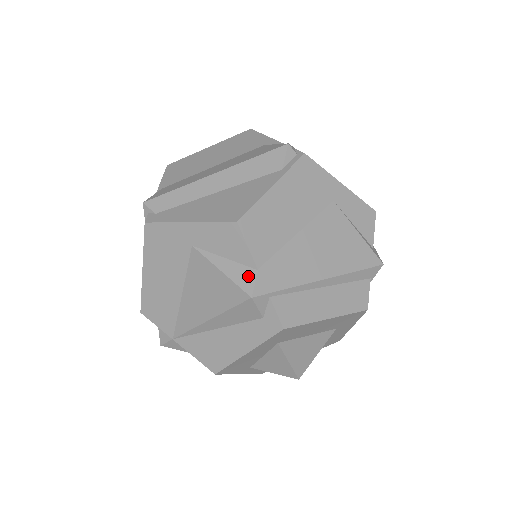
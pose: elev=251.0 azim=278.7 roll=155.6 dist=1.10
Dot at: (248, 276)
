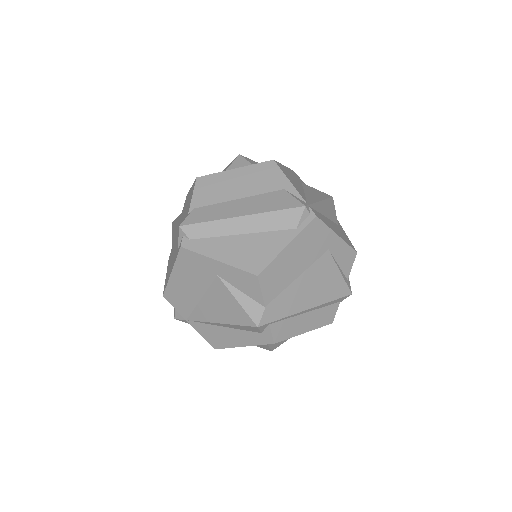
Dot at: (257, 310)
